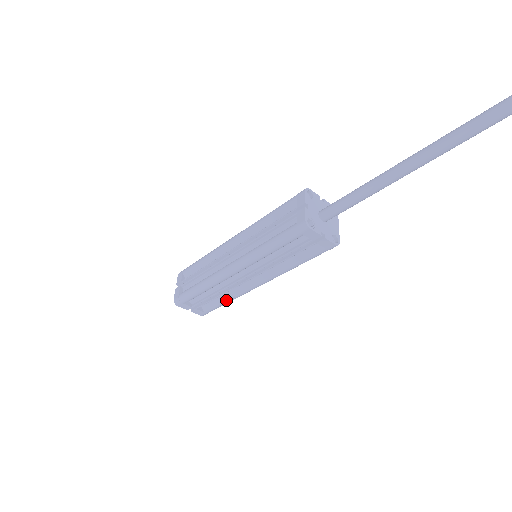
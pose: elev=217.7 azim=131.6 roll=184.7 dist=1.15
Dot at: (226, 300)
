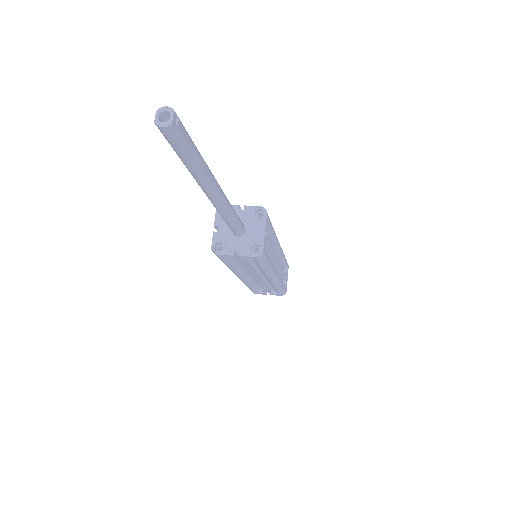
Dot at: (274, 288)
